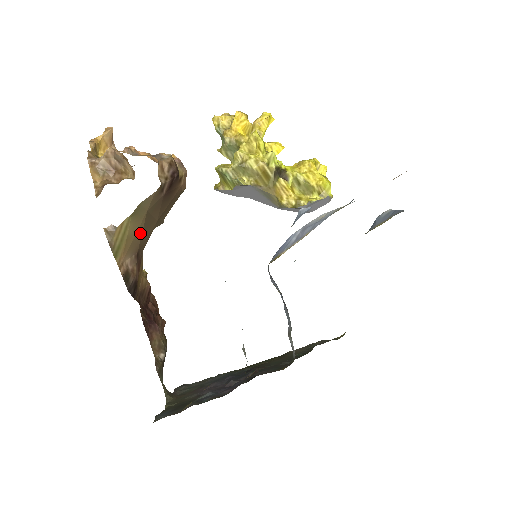
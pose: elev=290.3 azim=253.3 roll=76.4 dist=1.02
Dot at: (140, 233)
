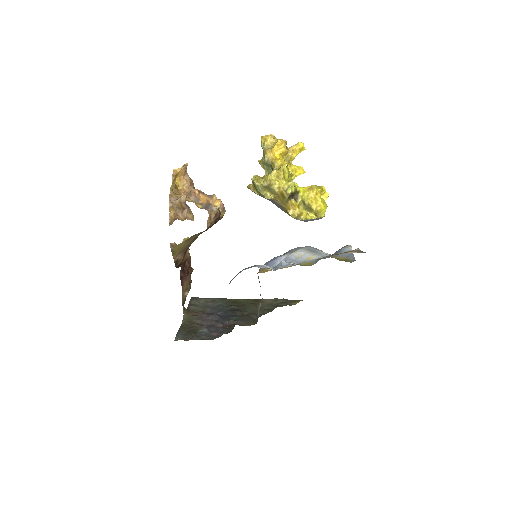
Dot at: (189, 244)
